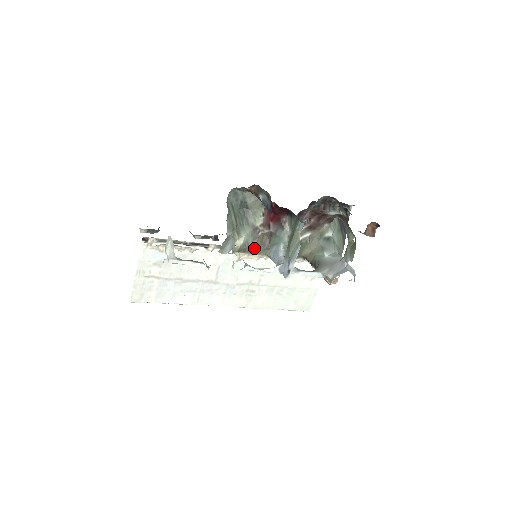
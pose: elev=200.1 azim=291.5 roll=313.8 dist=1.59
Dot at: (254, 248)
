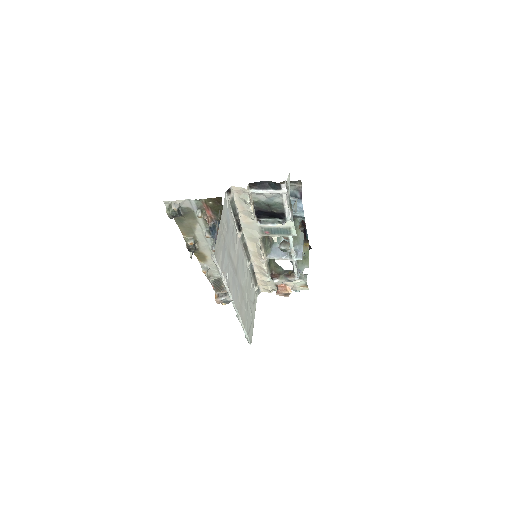
Dot at: (265, 242)
